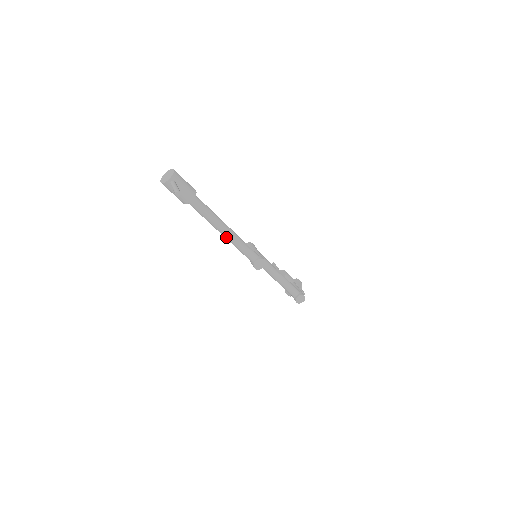
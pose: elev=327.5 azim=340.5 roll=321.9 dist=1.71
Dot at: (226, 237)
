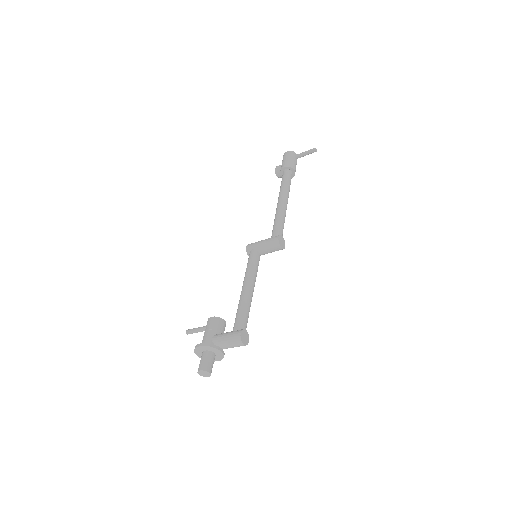
Dot at: (283, 204)
